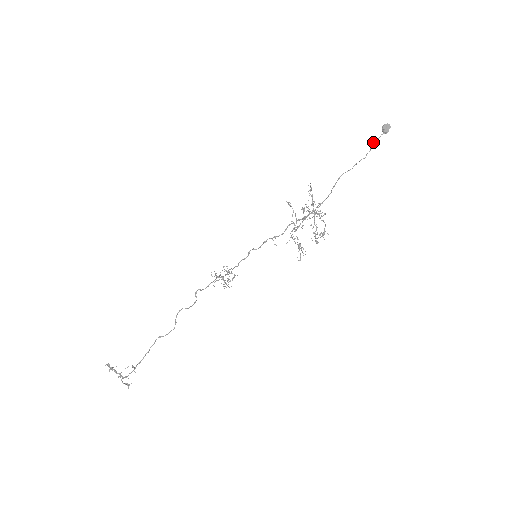
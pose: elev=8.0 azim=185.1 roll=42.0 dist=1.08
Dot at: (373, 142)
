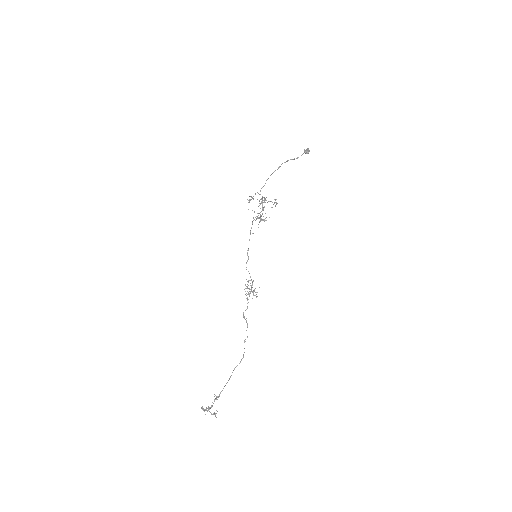
Dot at: (296, 158)
